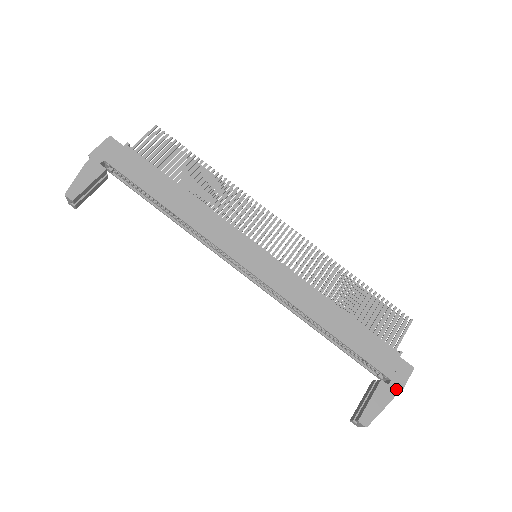
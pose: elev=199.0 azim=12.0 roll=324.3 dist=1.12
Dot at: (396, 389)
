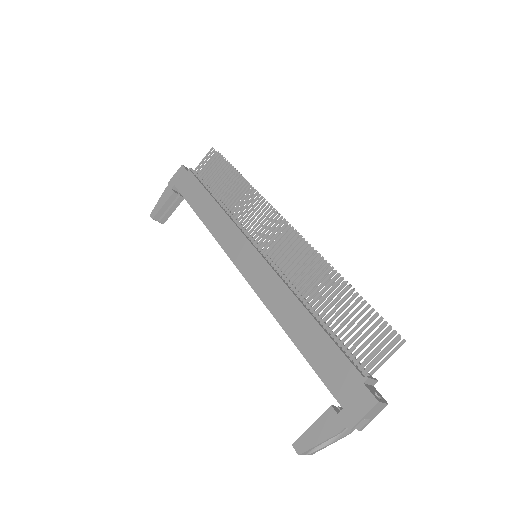
Dot at: (346, 422)
